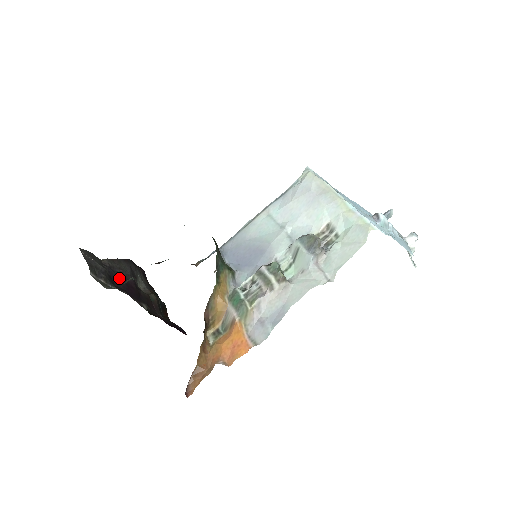
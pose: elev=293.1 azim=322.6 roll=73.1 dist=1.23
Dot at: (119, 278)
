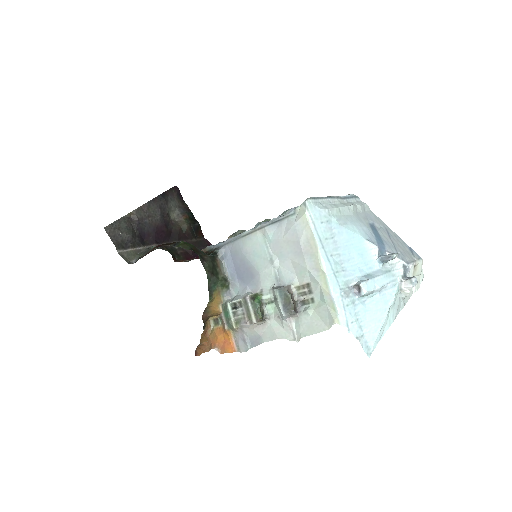
Dot at: (148, 229)
